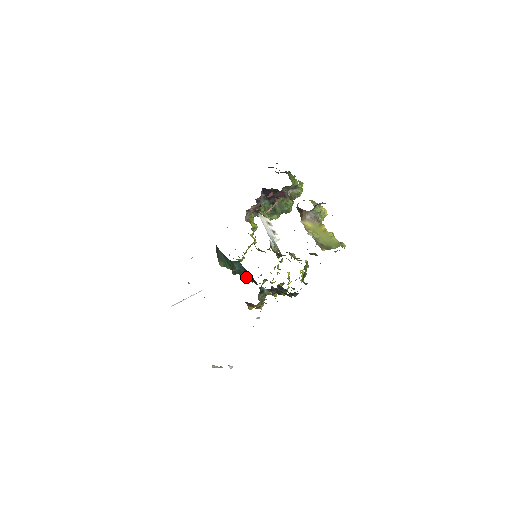
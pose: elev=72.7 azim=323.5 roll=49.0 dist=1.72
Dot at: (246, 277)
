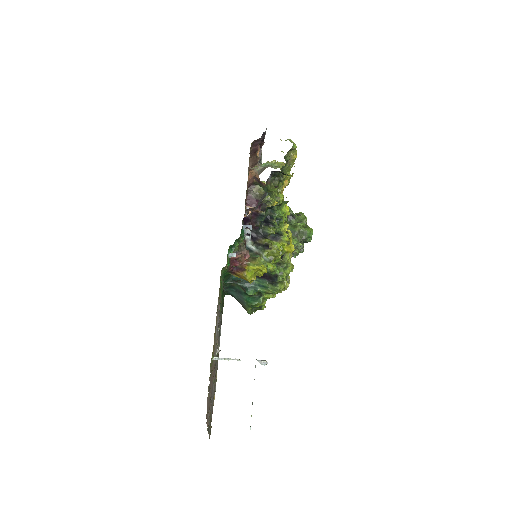
Dot at: (262, 285)
